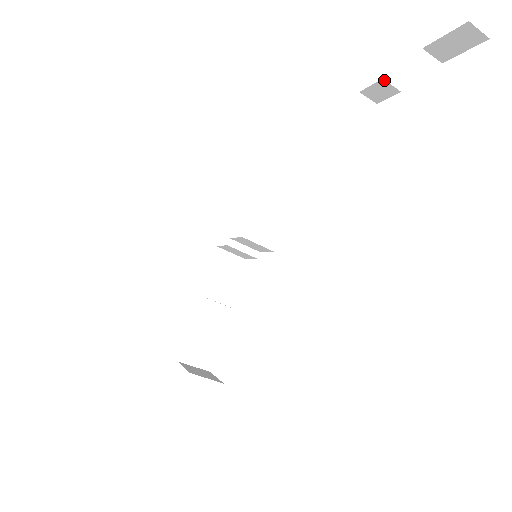
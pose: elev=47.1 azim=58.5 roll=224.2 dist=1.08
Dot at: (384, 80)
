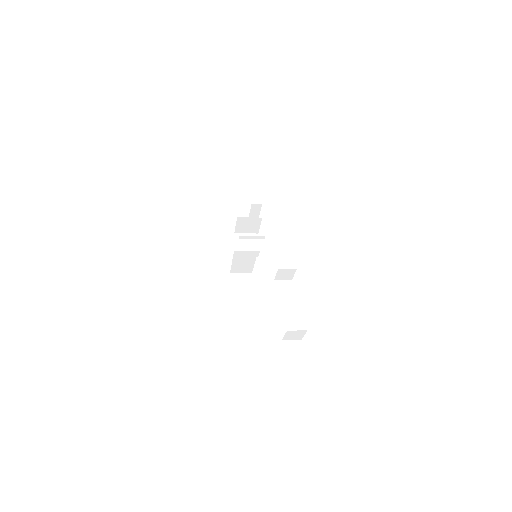
Dot at: occluded
